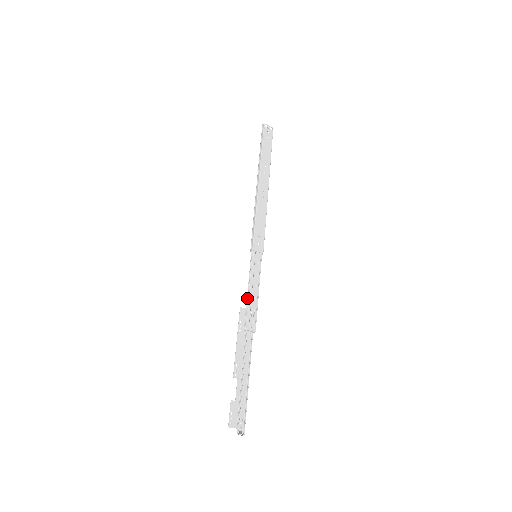
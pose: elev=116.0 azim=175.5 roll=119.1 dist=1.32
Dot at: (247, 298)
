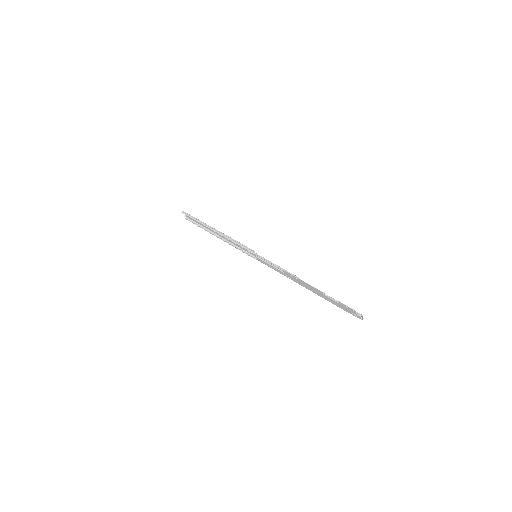
Dot at: (279, 268)
